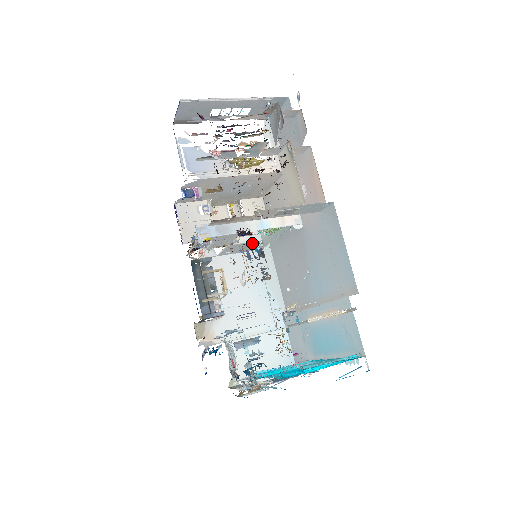
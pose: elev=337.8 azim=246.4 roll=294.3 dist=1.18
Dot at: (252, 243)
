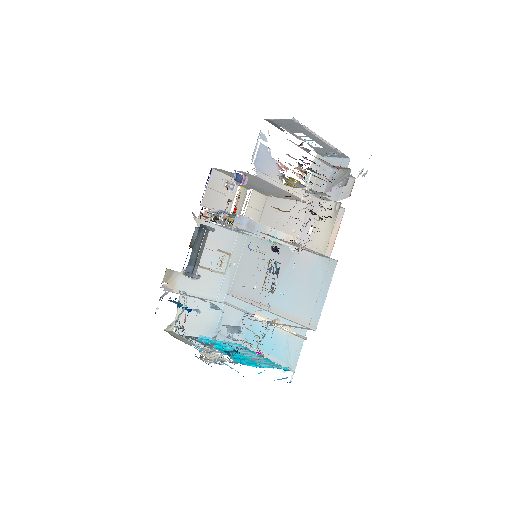
Dot at: (247, 234)
